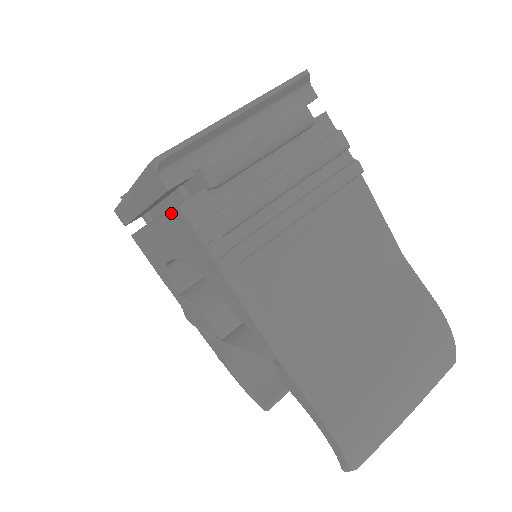
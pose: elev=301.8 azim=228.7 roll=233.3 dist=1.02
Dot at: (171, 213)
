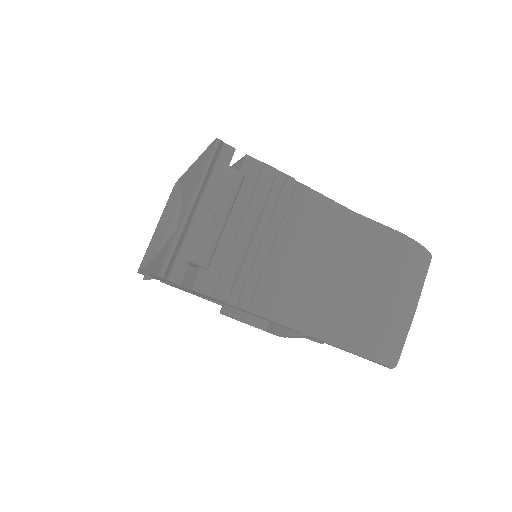
Dot at: (188, 289)
